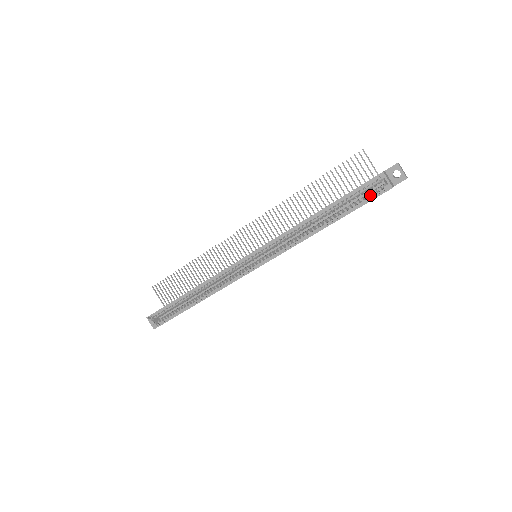
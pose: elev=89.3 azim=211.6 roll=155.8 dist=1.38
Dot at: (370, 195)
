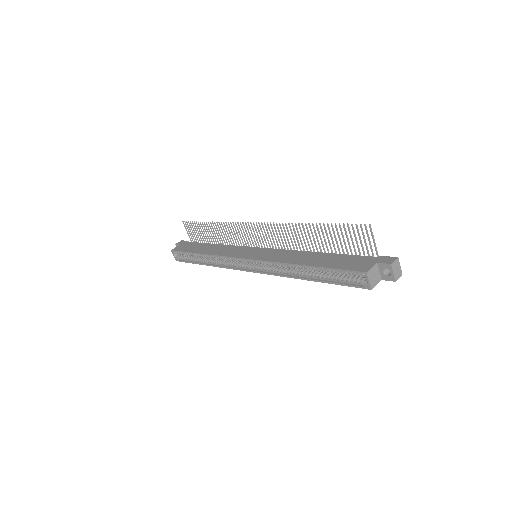
Dot at: (351, 281)
